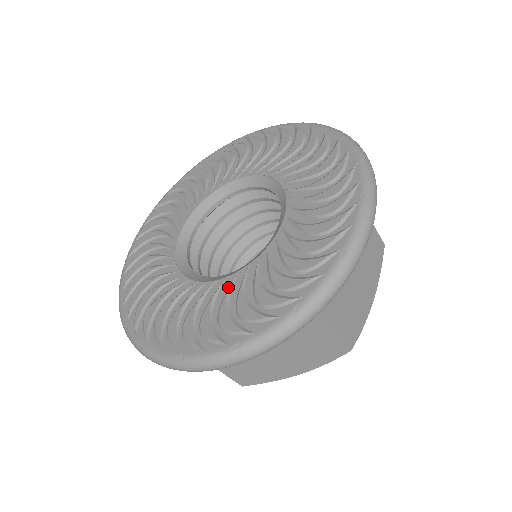
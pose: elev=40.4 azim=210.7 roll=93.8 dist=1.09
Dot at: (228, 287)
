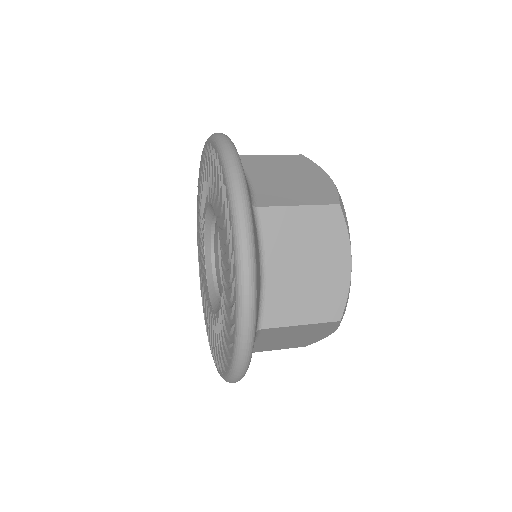
Dot at: (209, 306)
